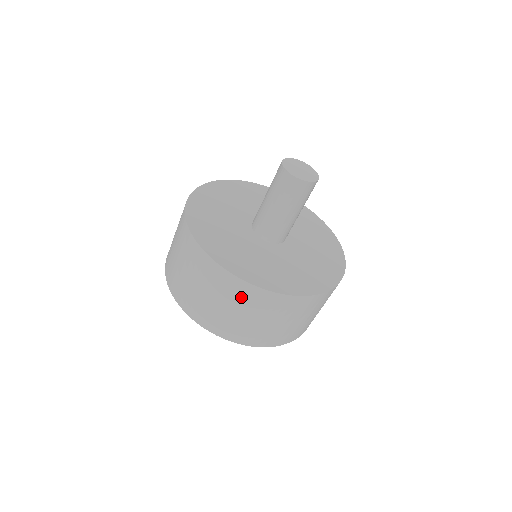
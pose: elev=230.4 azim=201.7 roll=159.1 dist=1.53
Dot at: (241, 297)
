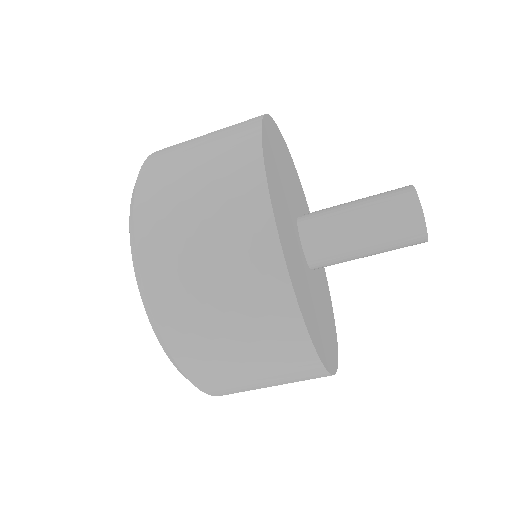
Dot at: (237, 217)
